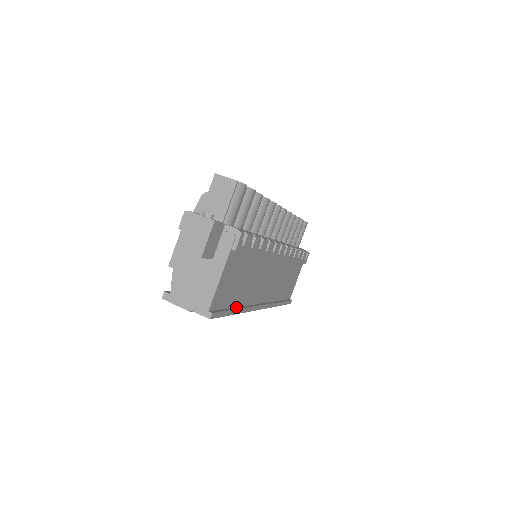
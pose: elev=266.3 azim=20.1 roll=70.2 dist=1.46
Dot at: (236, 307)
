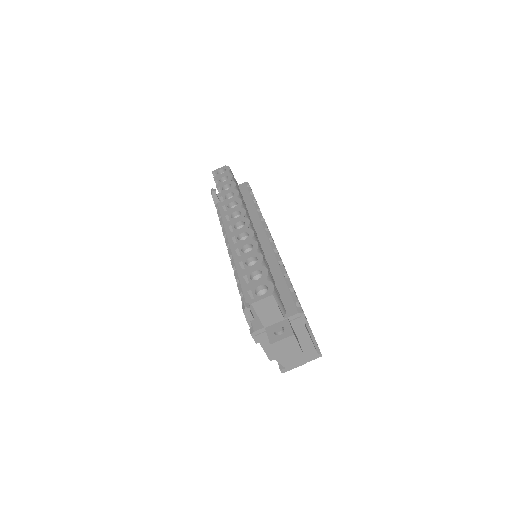
Dot at: occluded
